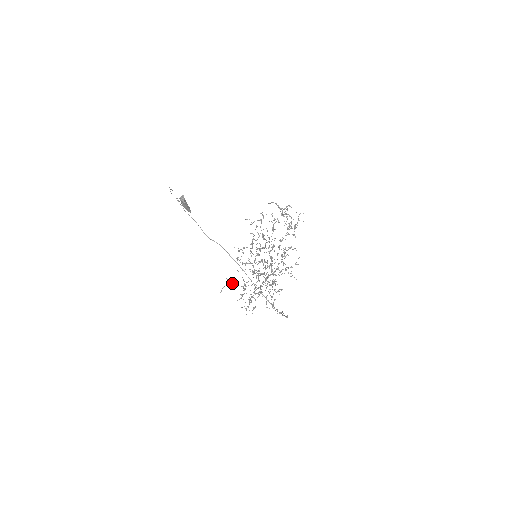
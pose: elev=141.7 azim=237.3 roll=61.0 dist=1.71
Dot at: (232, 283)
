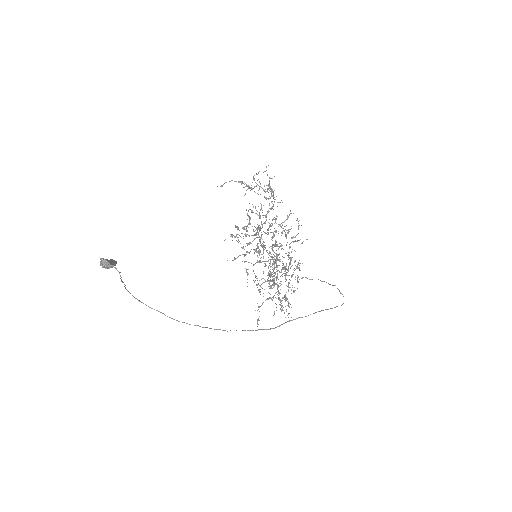
Dot at: (259, 306)
